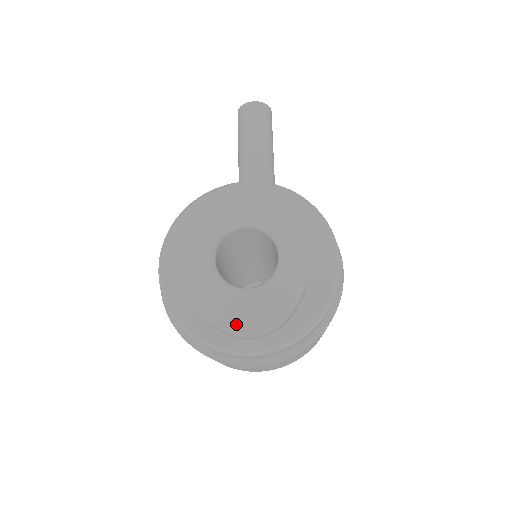
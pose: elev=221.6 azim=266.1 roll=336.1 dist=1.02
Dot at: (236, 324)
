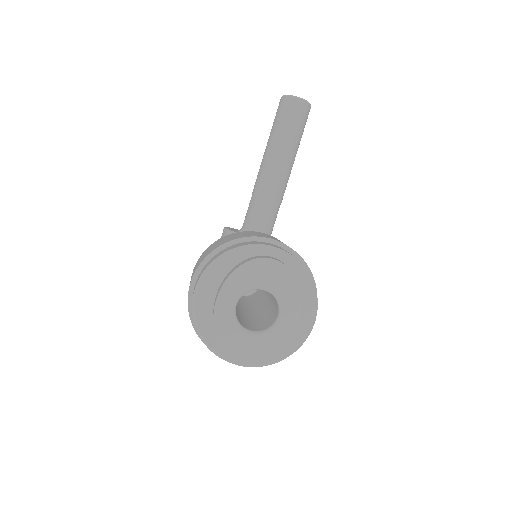
Dot at: (237, 352)
